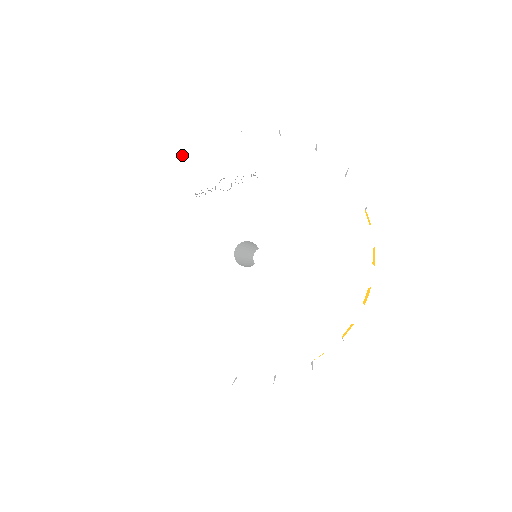
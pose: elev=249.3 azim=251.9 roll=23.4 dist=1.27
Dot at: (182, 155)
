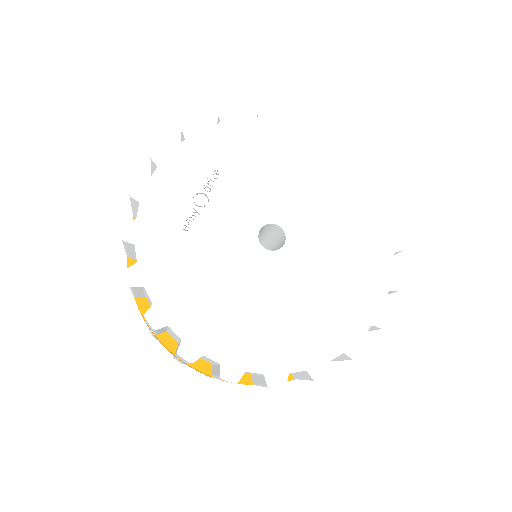
Dot at: (139, 209)
